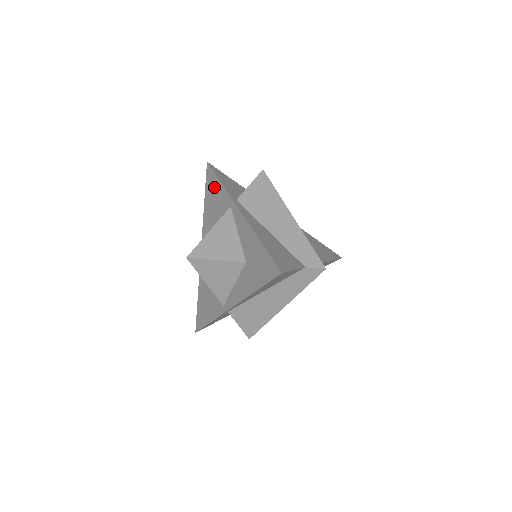
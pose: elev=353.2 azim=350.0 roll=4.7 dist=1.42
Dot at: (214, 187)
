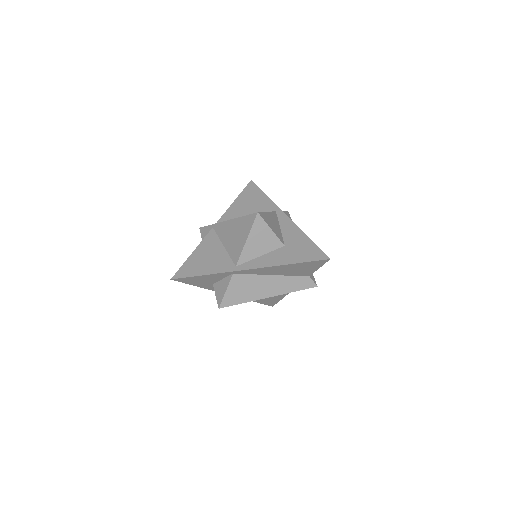
Dot at: (256, 195)
